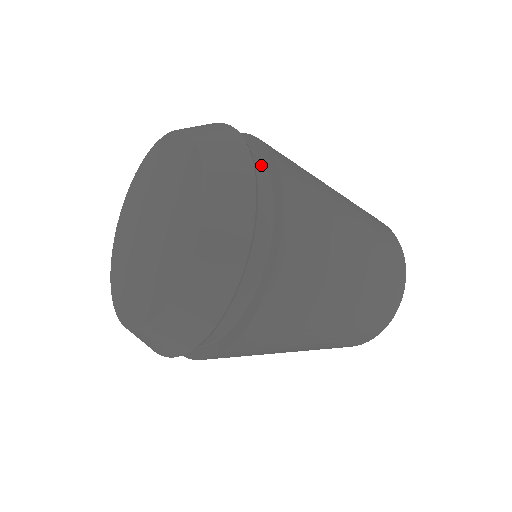
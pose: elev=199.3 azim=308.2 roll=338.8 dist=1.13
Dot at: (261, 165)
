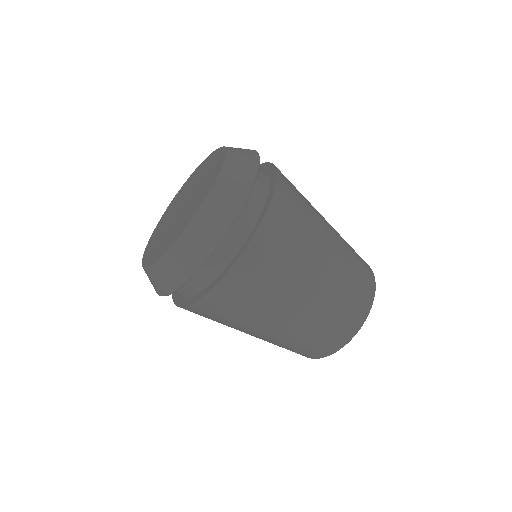
Dot at: (267, 174)
